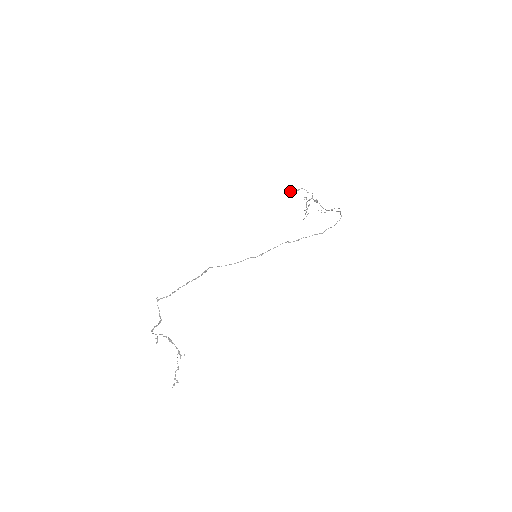
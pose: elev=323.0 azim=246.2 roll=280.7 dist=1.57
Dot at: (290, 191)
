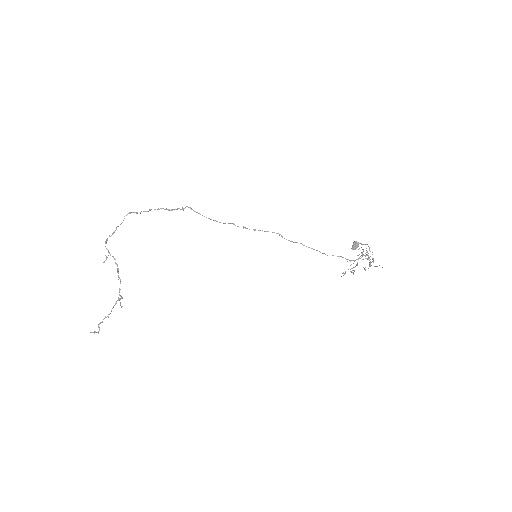
Dot at: occluded
